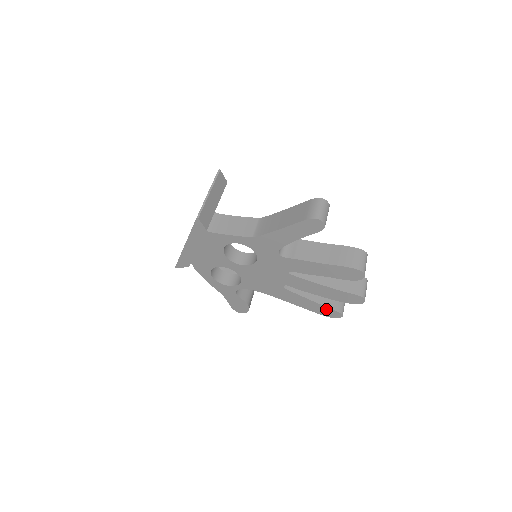
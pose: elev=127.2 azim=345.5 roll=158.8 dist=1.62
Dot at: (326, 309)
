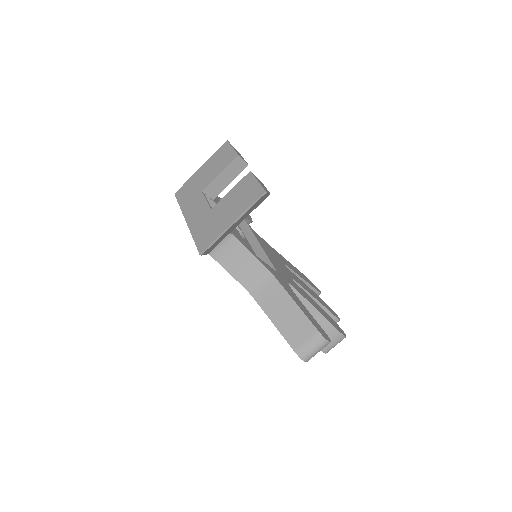
Dot at: occluded
